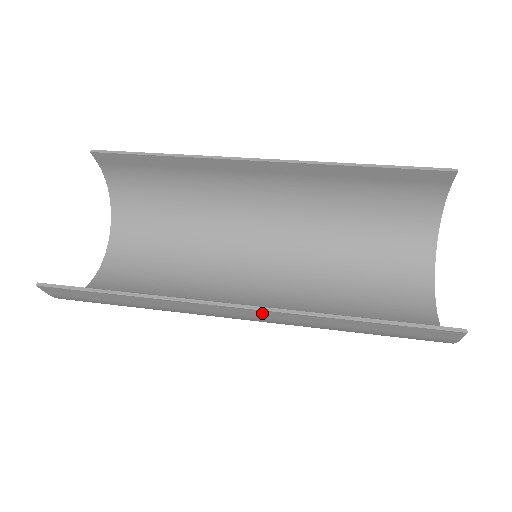
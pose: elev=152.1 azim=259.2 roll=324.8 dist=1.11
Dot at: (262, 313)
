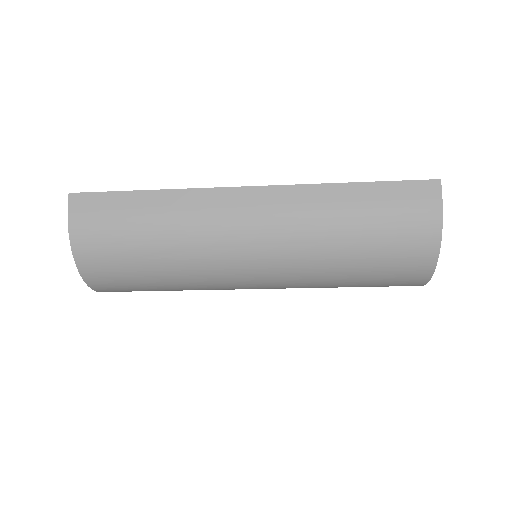
Dot at: (272, 193)
